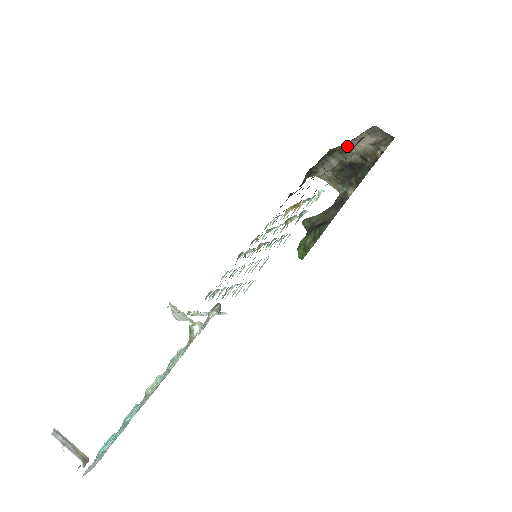
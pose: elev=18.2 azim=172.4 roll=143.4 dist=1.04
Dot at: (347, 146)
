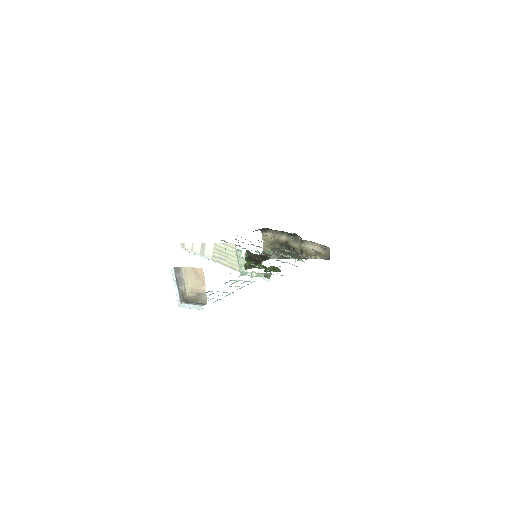
Dot at: (303, 240)
